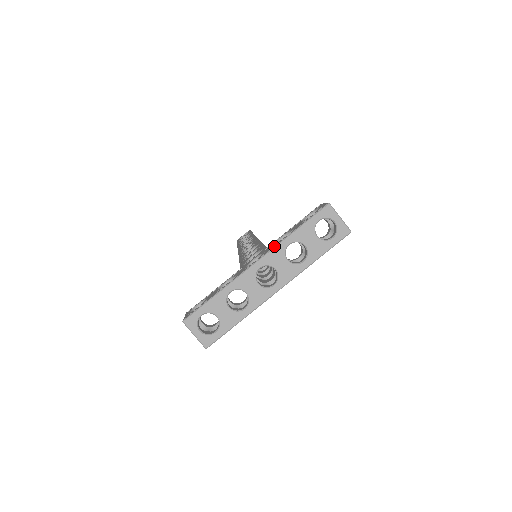
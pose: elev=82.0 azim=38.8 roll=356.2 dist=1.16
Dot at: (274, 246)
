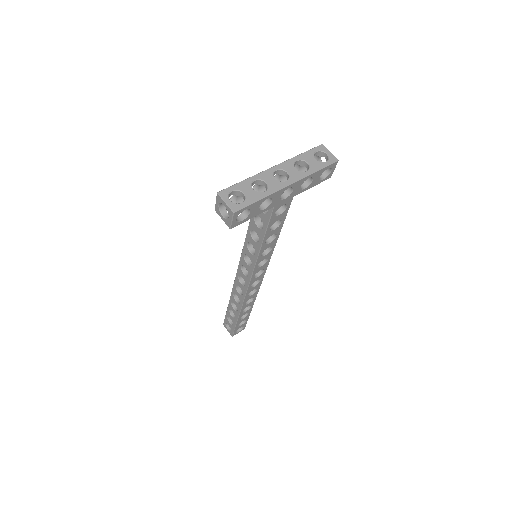
Dot at: (286, 160)
